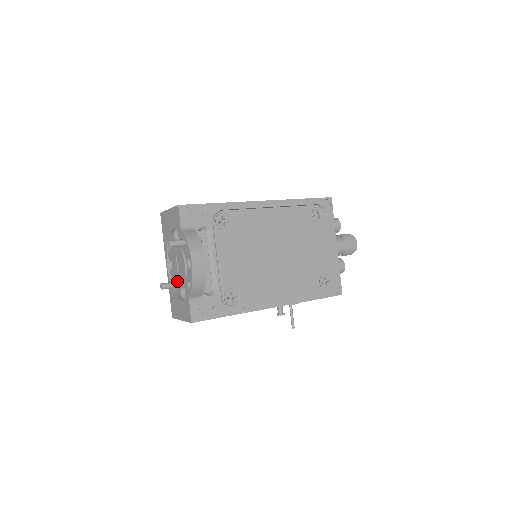
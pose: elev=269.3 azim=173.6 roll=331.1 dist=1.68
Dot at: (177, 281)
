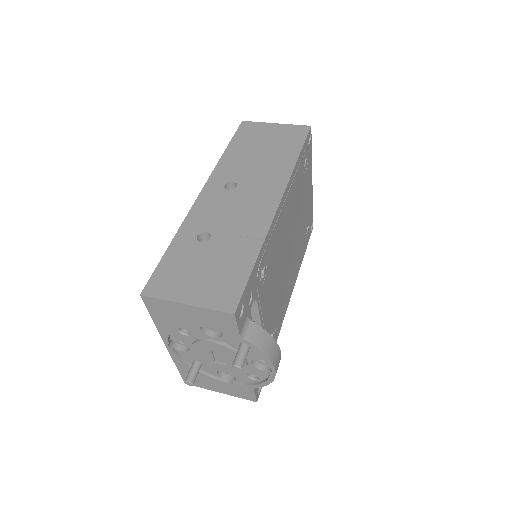
Dot at: occluded
